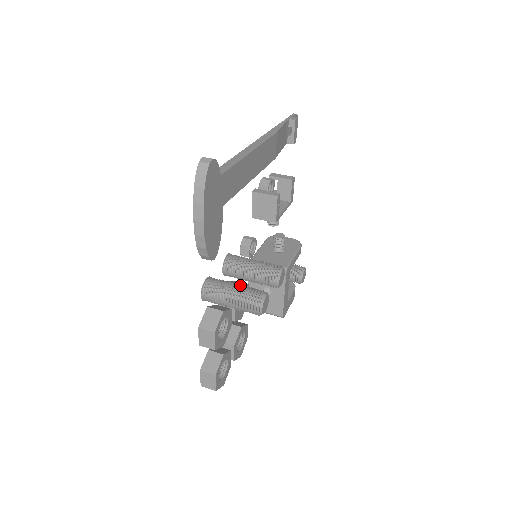
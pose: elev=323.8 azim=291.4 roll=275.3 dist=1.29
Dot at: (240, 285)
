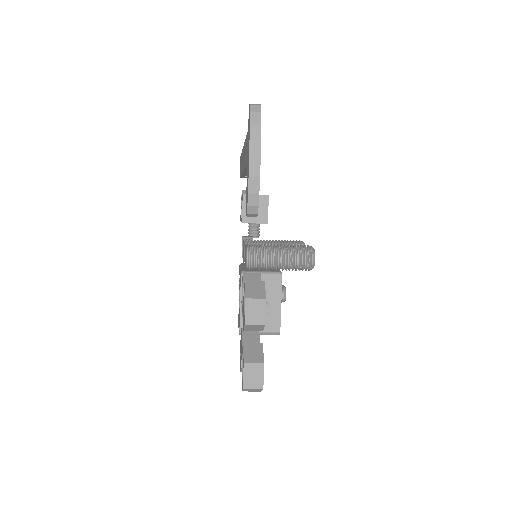
Dot at: occluded
